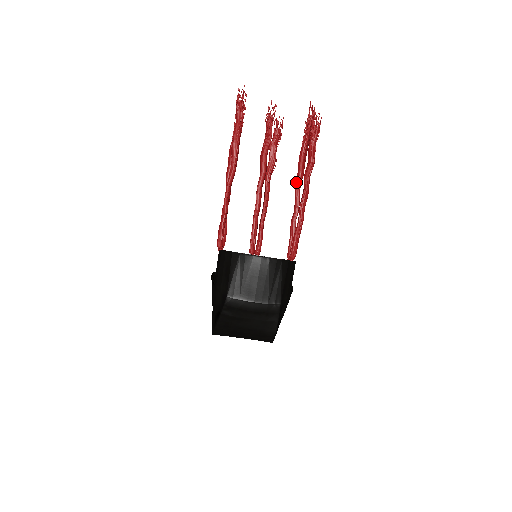
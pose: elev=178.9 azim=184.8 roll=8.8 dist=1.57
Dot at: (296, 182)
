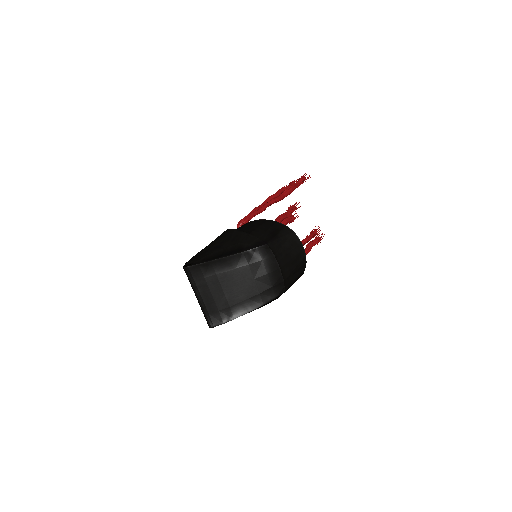
Dot at: occluded
